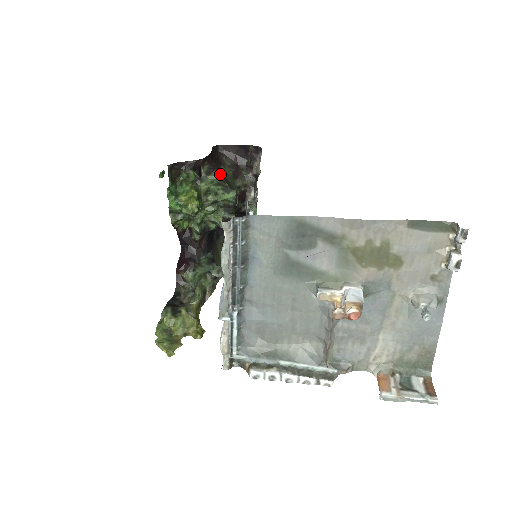
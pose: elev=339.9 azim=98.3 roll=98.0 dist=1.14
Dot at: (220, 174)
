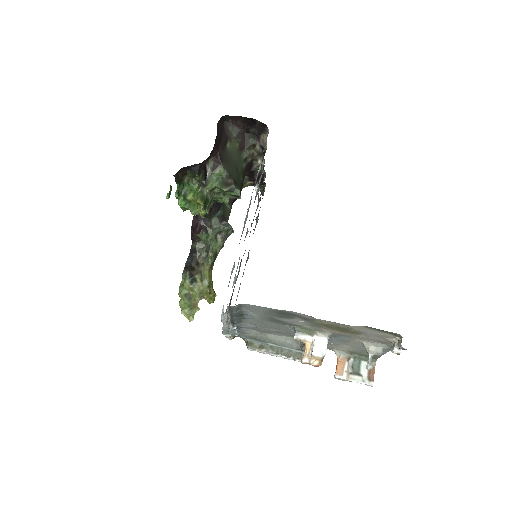
Dot at: (225, 166)
